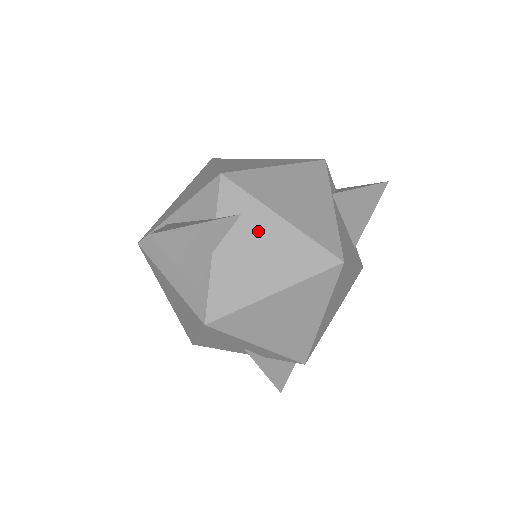
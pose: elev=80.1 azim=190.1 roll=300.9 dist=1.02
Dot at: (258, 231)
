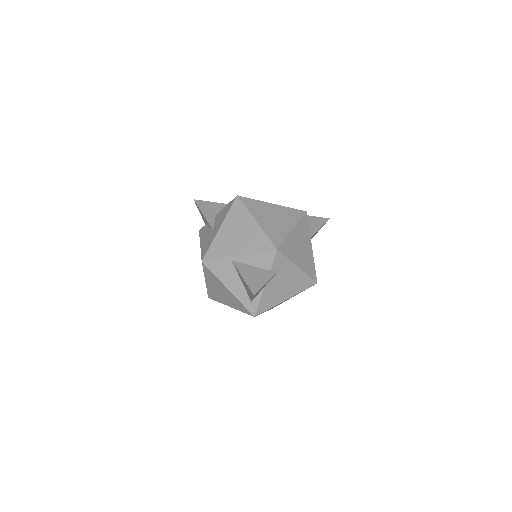
Dot at: (287, 274)
